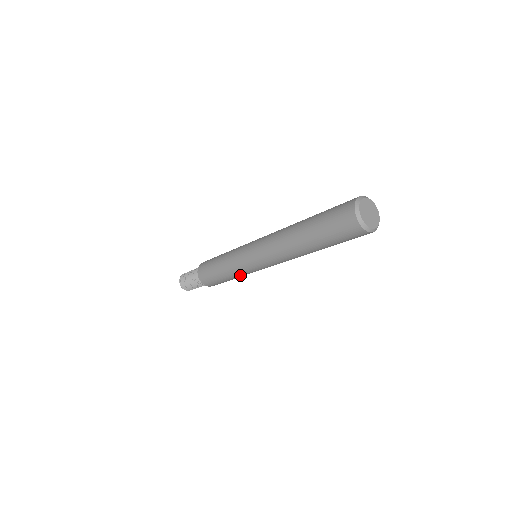
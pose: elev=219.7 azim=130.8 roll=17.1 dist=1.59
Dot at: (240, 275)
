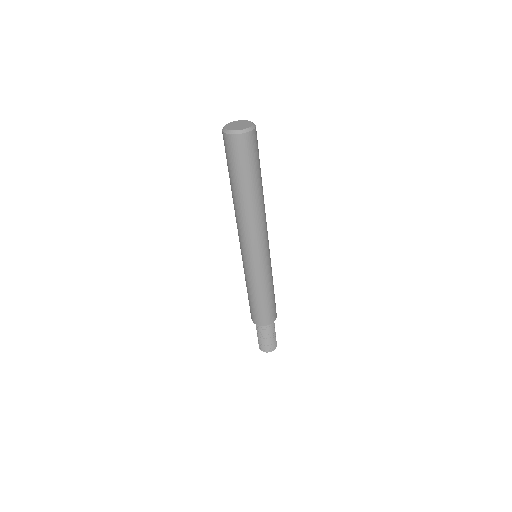
Dot at: (261, 283)
